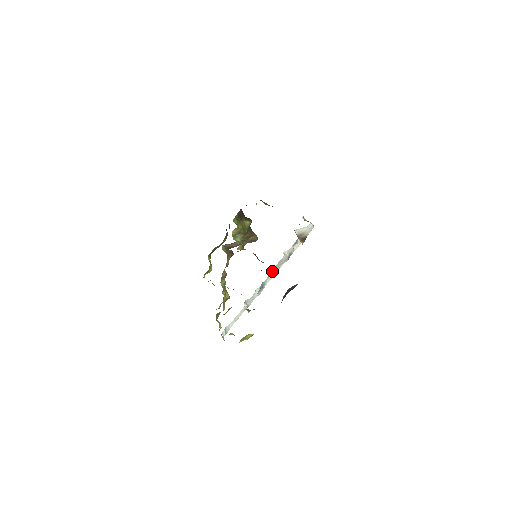
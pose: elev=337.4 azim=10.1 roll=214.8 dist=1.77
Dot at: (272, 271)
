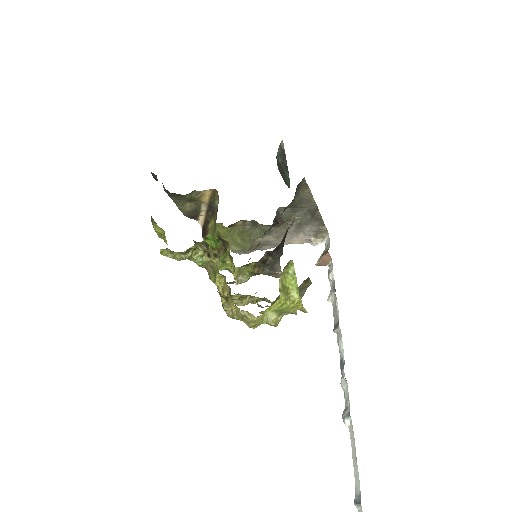
Dot at: occluded
